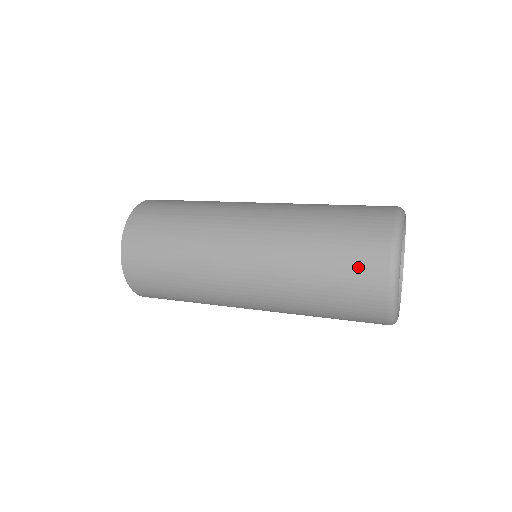
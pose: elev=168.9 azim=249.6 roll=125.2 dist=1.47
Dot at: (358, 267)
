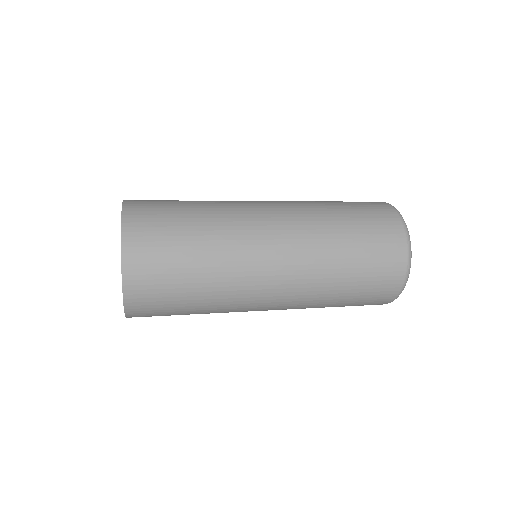
Dot at: (373, 211)
